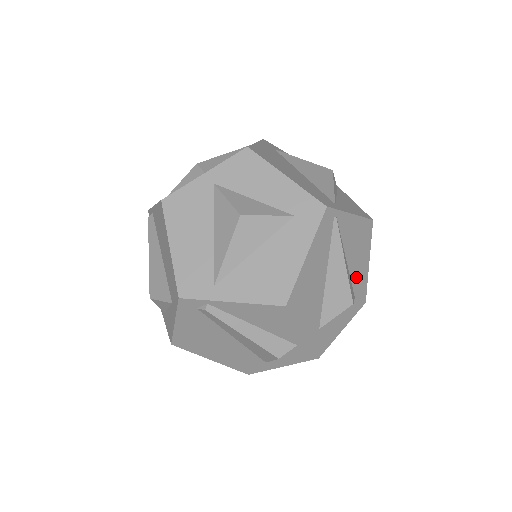
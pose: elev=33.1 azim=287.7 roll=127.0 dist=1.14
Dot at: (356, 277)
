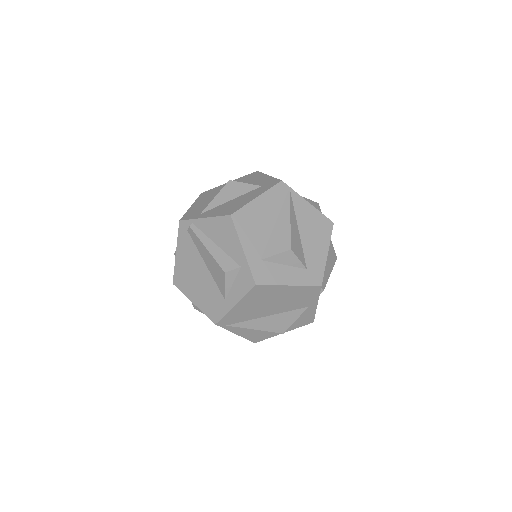
Dot at: (310, 253)
